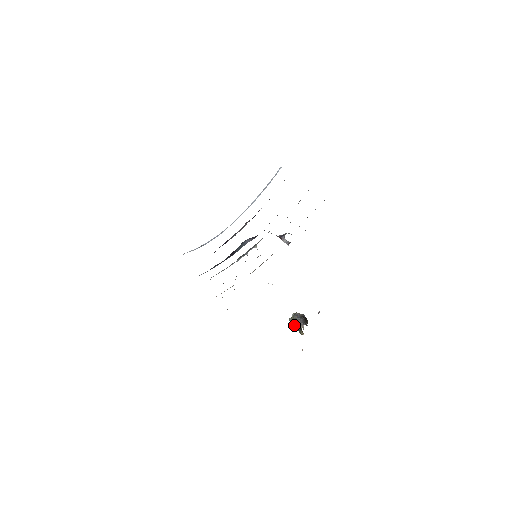
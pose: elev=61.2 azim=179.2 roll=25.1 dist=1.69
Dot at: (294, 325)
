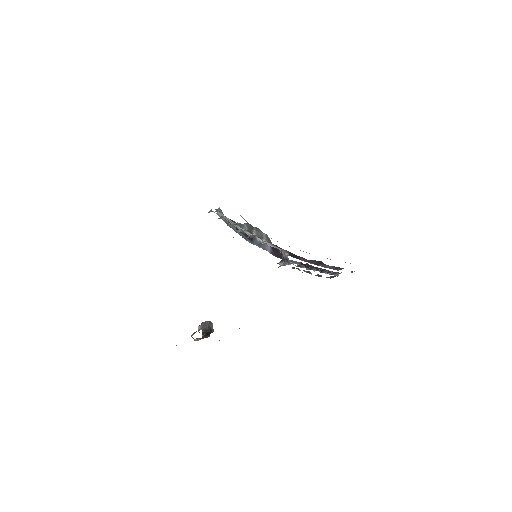
Dot at: occluded
